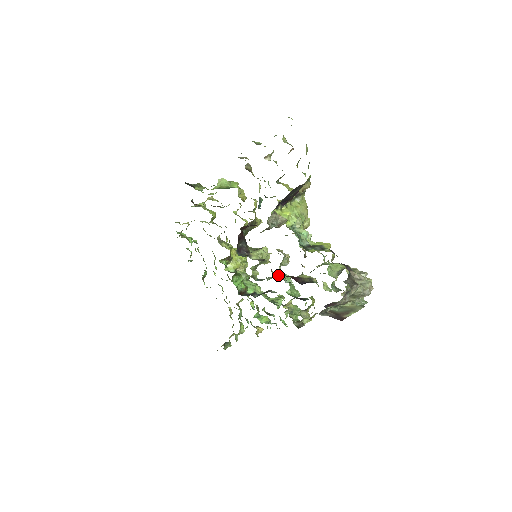
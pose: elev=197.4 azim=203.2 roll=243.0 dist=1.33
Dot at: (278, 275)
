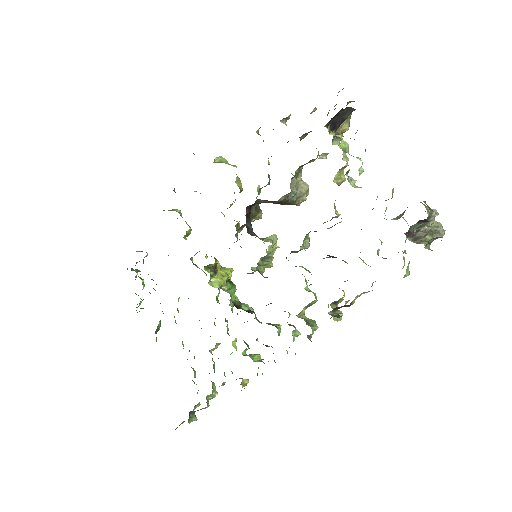
Dot at: occluded
